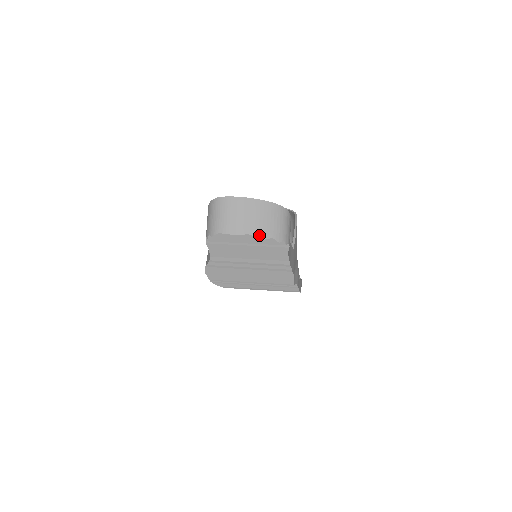
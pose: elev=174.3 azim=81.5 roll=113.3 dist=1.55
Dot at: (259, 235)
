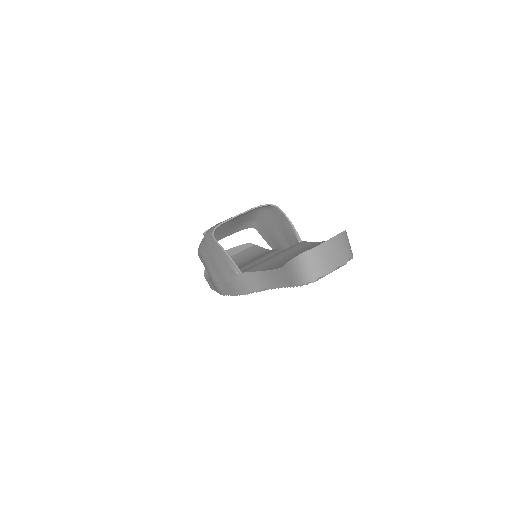
Dot at: (344, 262)
